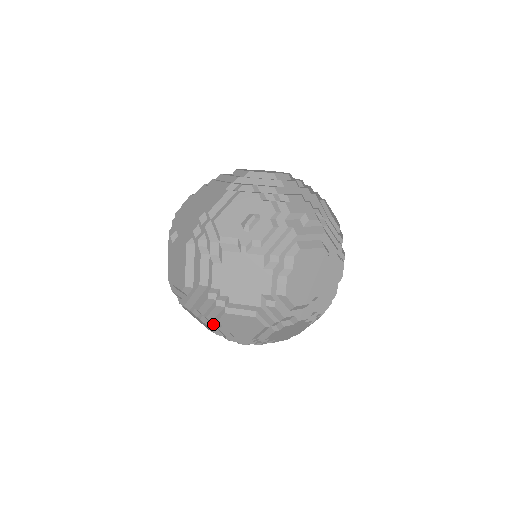
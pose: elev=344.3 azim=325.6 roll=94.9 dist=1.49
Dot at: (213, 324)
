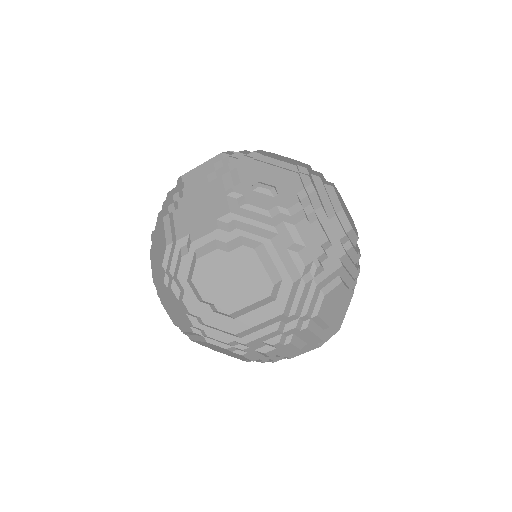
Dot at: occluded
